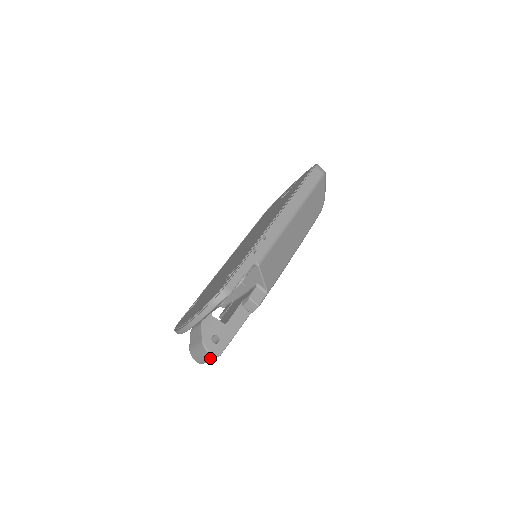
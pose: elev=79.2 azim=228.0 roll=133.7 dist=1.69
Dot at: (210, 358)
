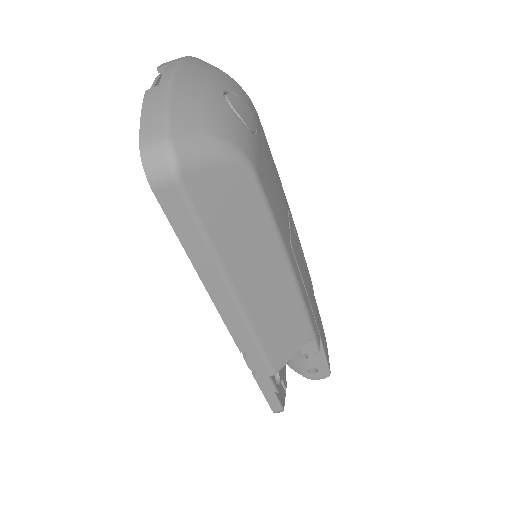
Dot at: occluded
